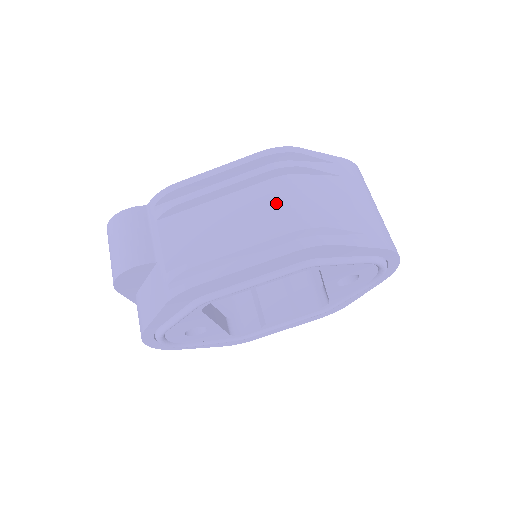
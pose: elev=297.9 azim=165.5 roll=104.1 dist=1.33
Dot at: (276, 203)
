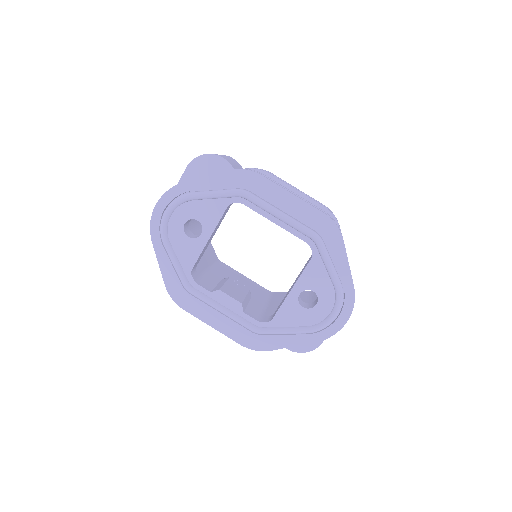
Dot at: occluded
